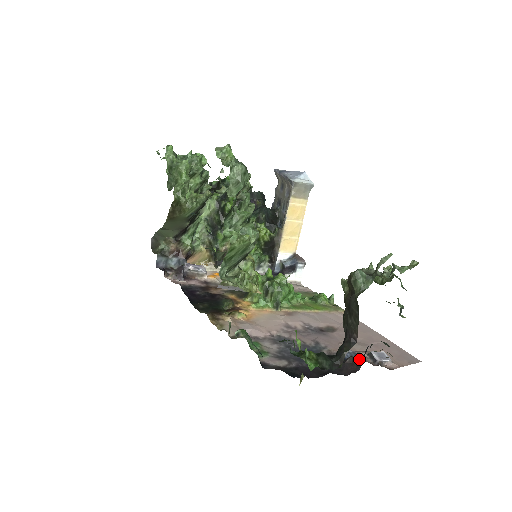
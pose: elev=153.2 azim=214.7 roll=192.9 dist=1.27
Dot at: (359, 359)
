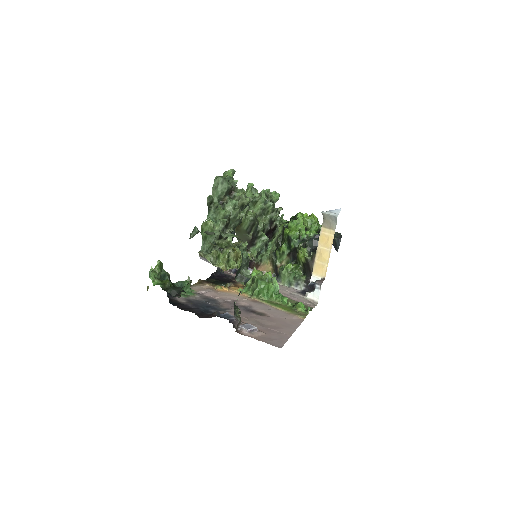
Dot at: (225, 318)
